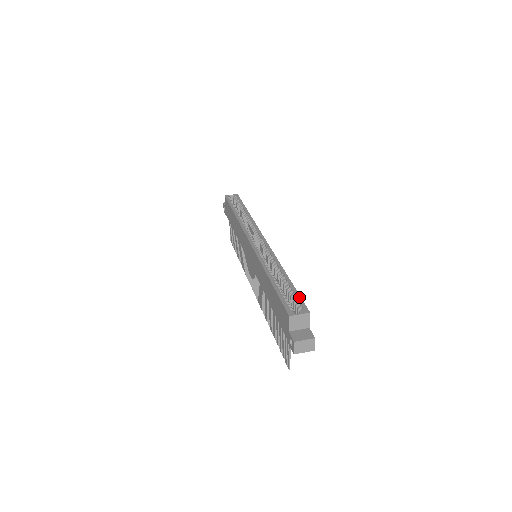
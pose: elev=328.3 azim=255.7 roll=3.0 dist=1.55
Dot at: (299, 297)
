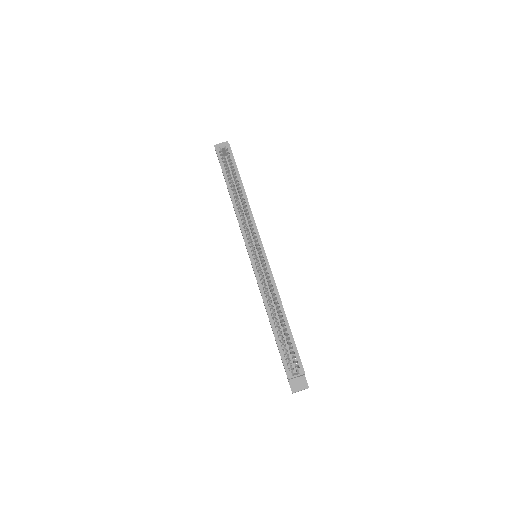
Dot at: (296, 351)
